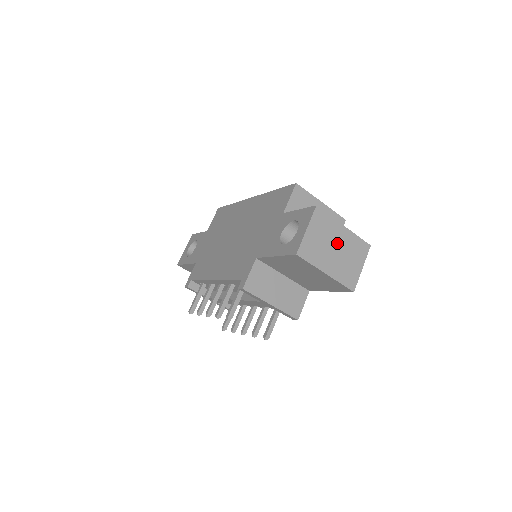
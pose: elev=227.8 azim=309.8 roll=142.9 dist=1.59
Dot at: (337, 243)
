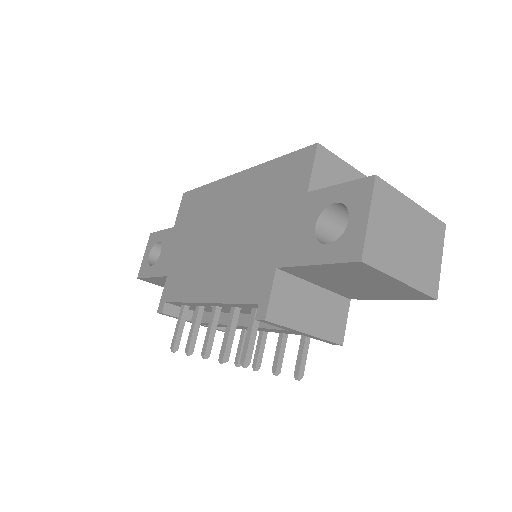
Dot at: (408, 230)
